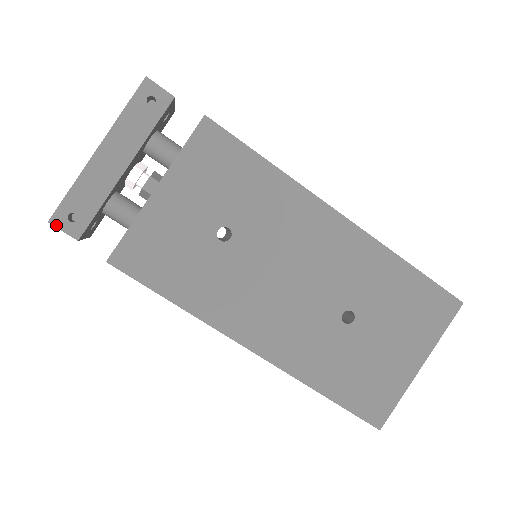
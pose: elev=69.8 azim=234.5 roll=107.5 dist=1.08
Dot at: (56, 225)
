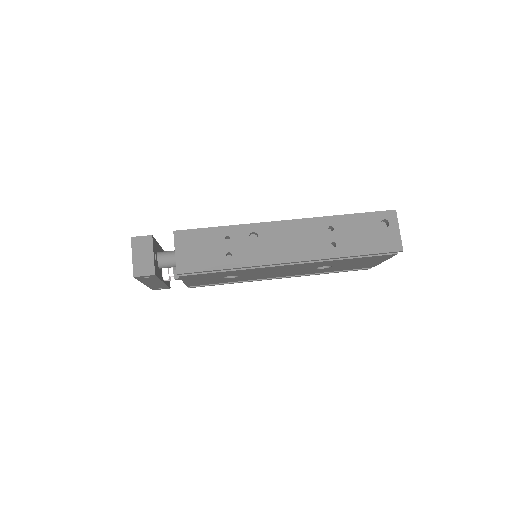
Dot at: (136, 237)
